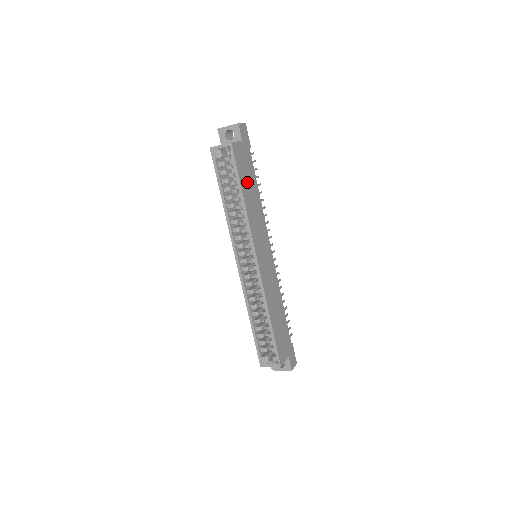
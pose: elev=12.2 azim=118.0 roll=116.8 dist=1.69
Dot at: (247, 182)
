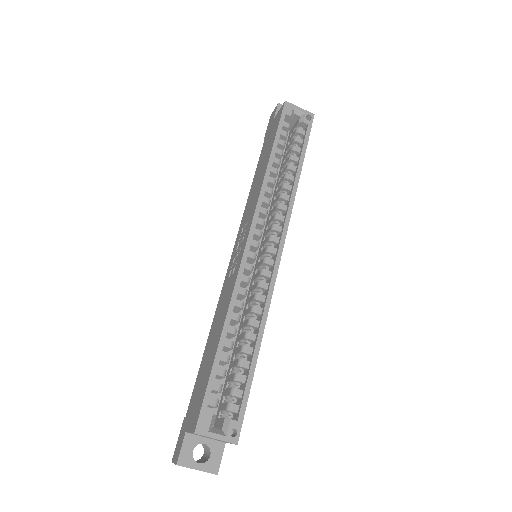
Dot at: occluded
